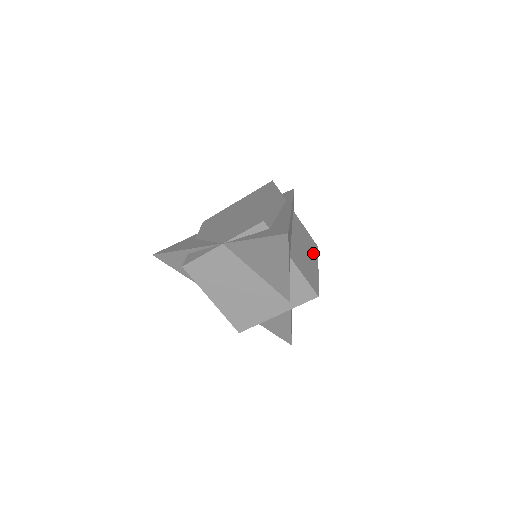
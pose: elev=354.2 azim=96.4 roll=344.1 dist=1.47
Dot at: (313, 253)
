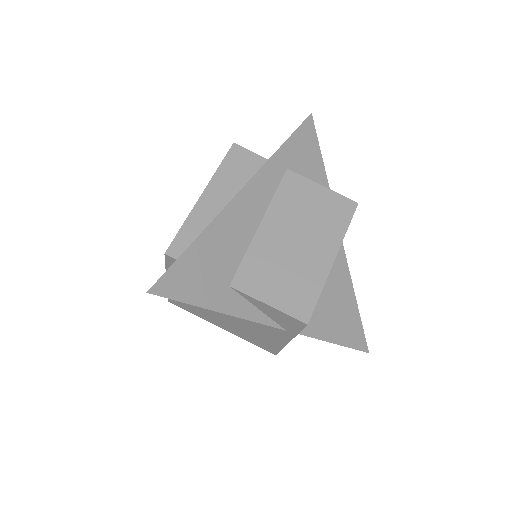
Dot at: (329, 229)
